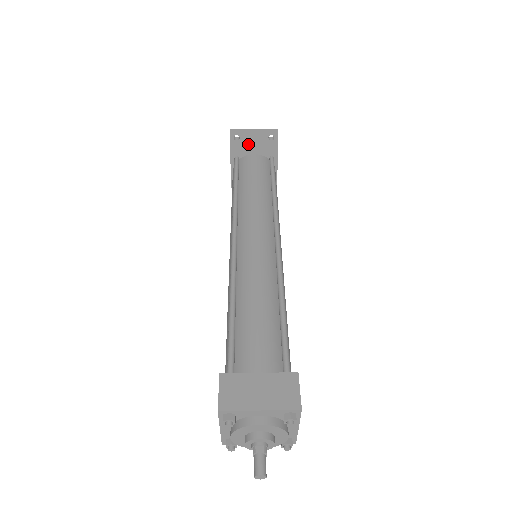
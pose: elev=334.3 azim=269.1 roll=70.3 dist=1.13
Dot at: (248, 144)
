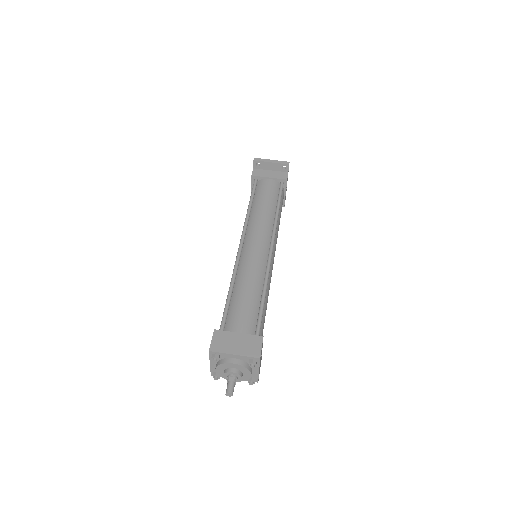
Dot at: (266, 170)
